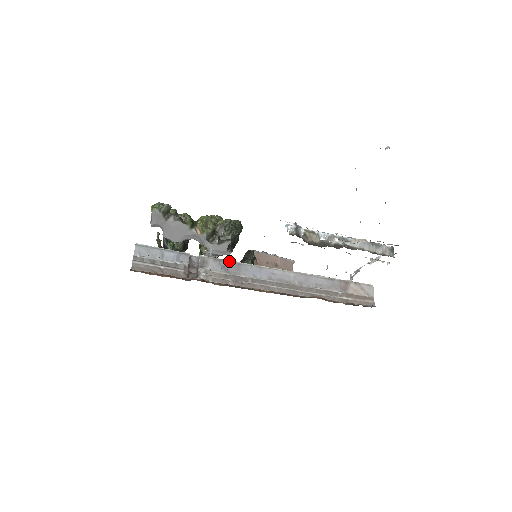
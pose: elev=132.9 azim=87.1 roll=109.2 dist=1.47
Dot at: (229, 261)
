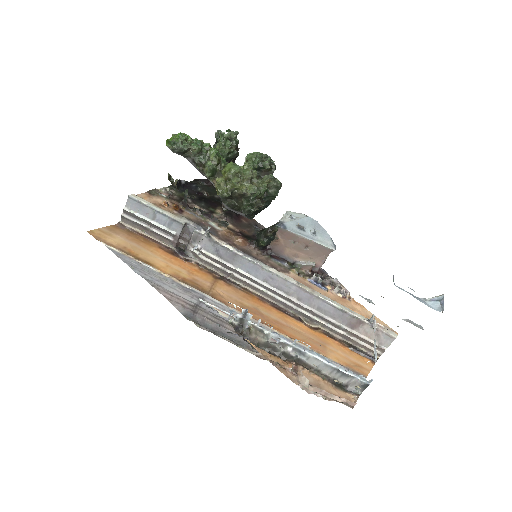
Dot at: (225, 247)
